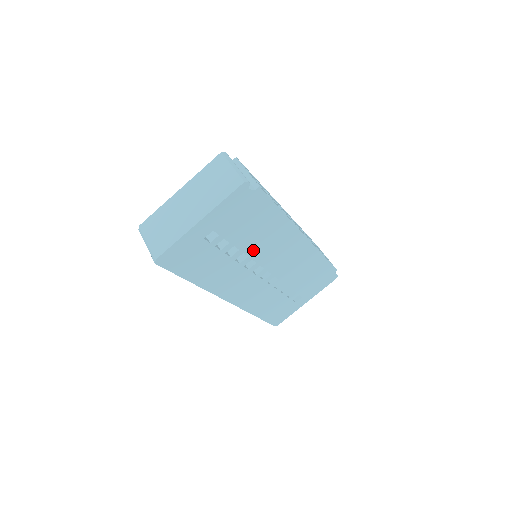
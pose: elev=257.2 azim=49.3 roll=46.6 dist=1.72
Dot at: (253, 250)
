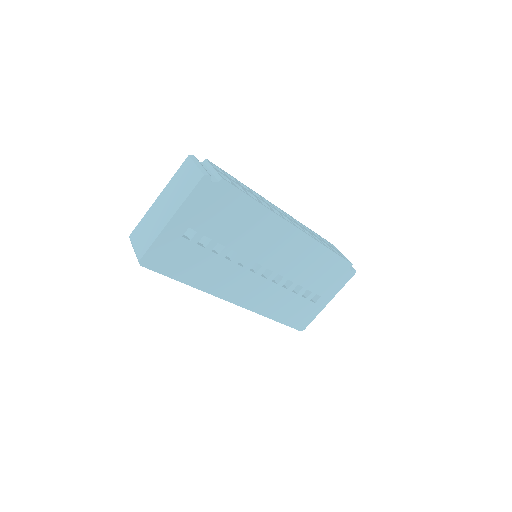
Dot at: (241, 246)
